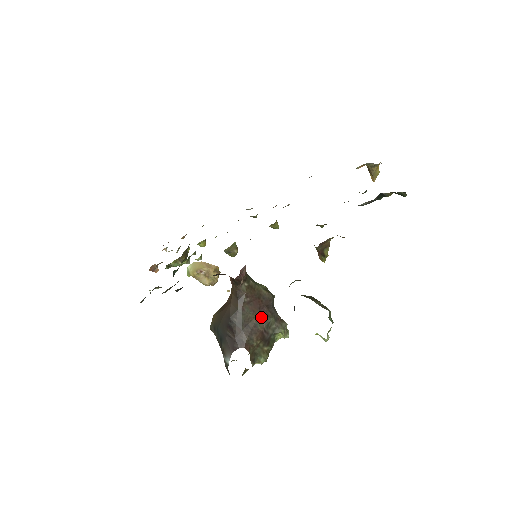
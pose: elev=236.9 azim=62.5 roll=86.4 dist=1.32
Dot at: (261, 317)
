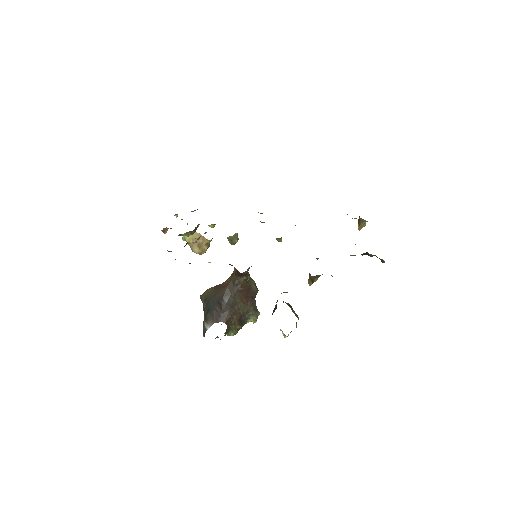
Dot at: (245, 304)
